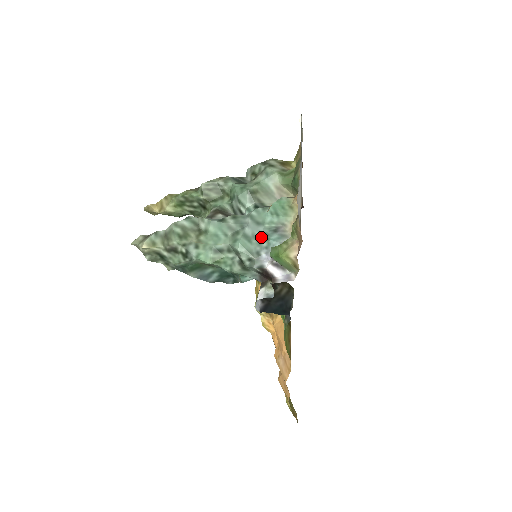
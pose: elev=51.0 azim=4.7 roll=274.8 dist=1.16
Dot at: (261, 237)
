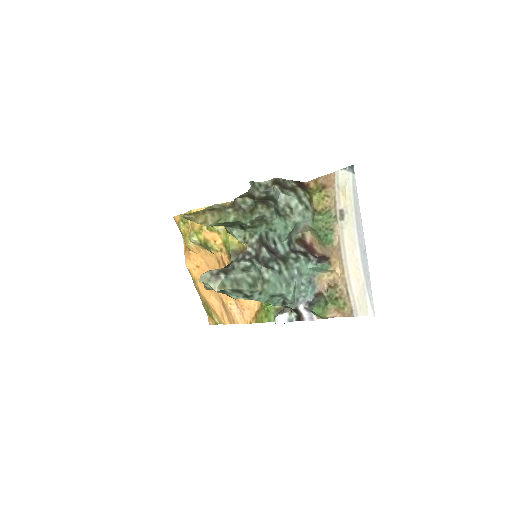
Dot at: (302, 287)
